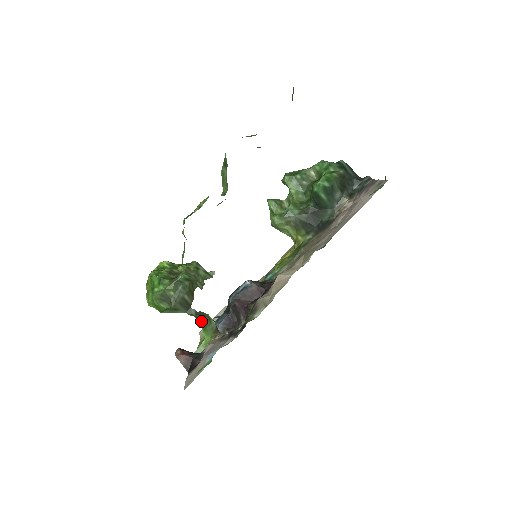
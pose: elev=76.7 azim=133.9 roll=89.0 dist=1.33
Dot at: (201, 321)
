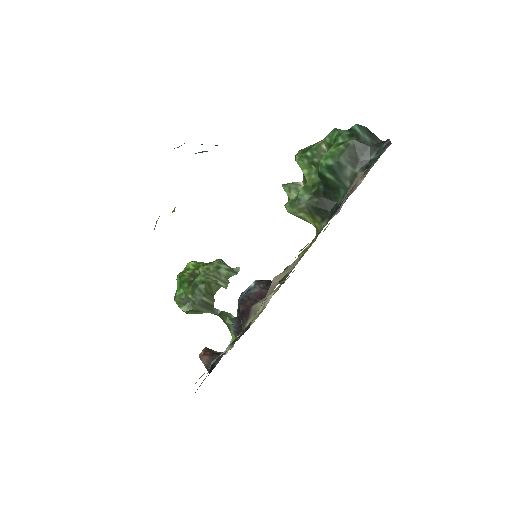
Dot at: (224, 321)
